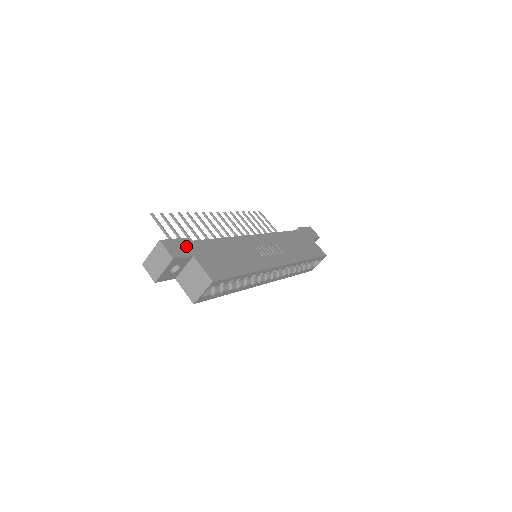
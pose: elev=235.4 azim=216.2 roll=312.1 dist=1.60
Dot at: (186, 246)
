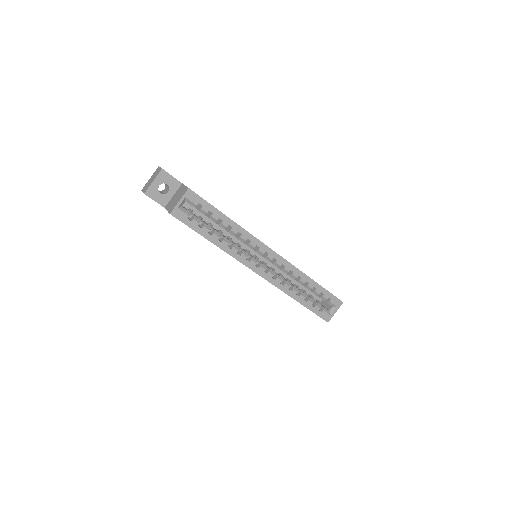
Dot at: occluded
